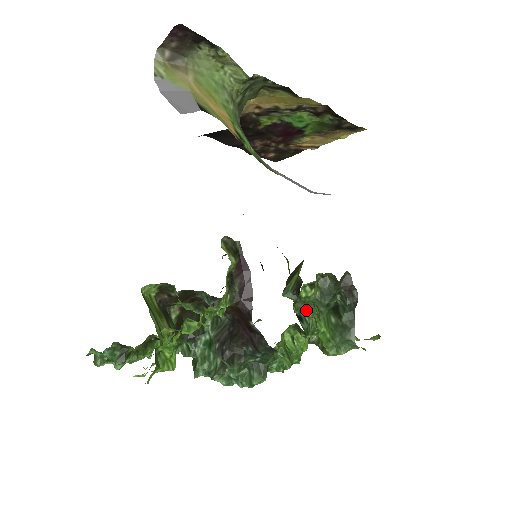
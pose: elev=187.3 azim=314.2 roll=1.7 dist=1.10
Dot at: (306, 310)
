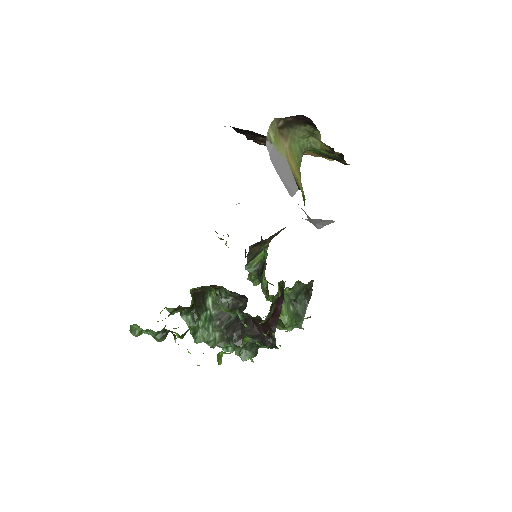
Dot at: occluded
